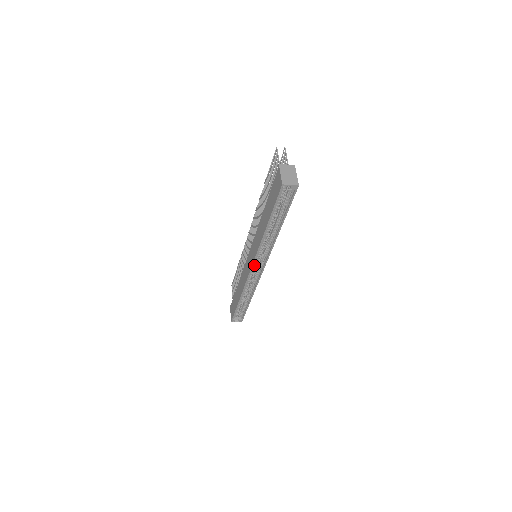
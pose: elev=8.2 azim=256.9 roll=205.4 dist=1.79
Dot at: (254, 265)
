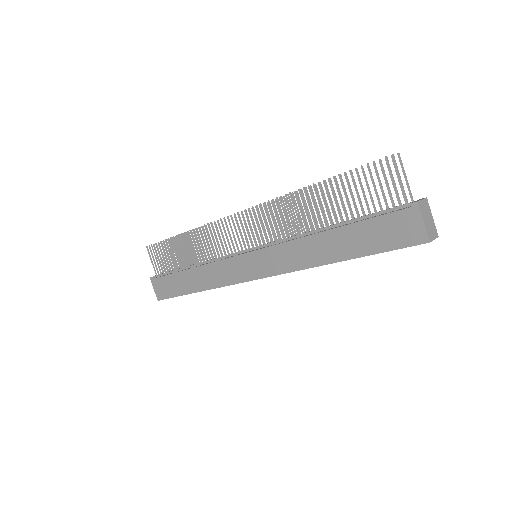
Dot at: (261, 274)
